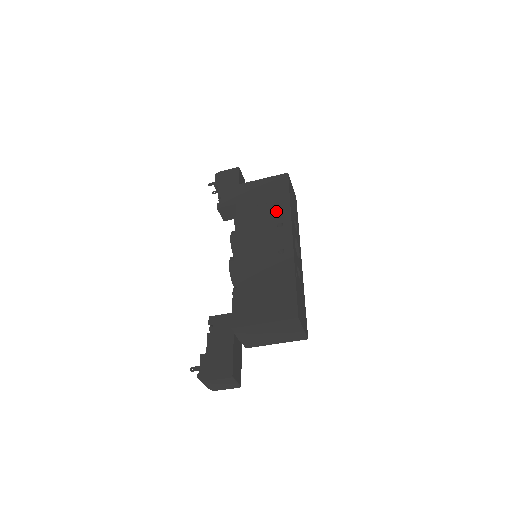
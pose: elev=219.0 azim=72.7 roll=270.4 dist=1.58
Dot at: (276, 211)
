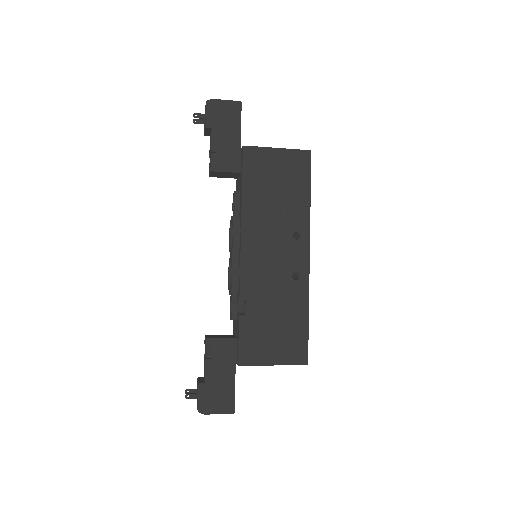
Dot at: (293, 212)
